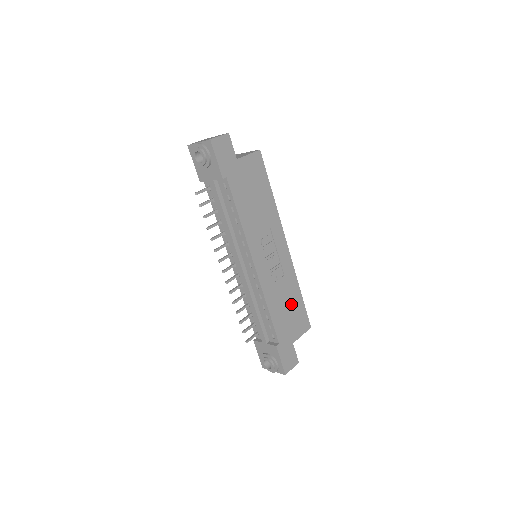
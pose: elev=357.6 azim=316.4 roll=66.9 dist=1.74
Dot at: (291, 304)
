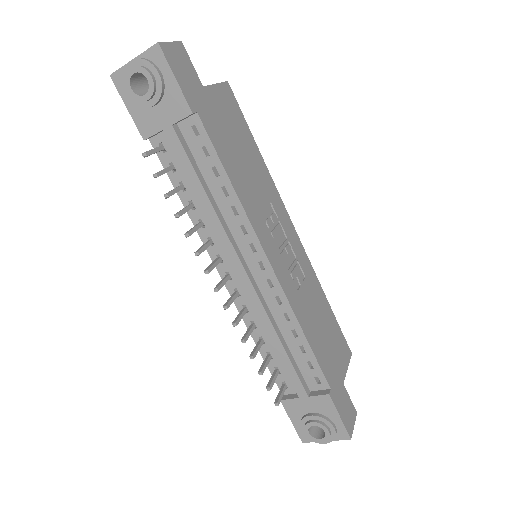
Dot at: (324, 321)
